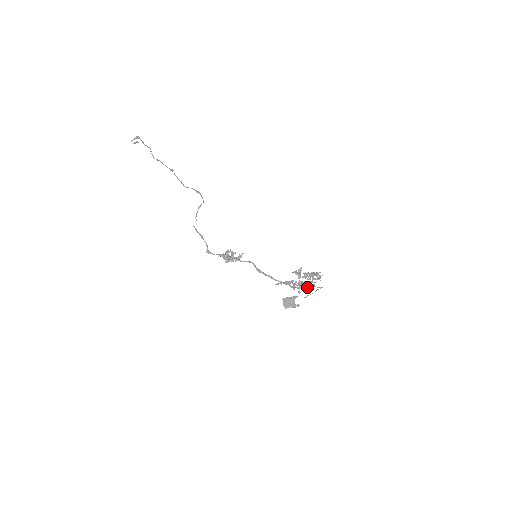
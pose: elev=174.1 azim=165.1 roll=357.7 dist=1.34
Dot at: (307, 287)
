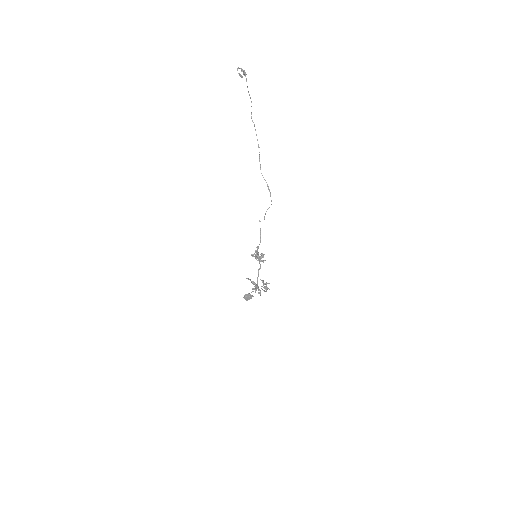
Dot at: (259, 293)
